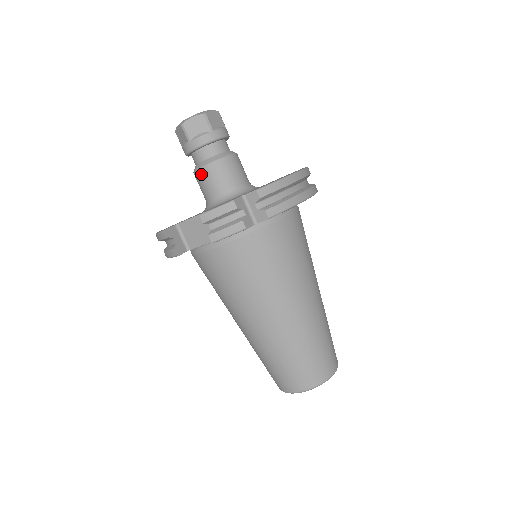
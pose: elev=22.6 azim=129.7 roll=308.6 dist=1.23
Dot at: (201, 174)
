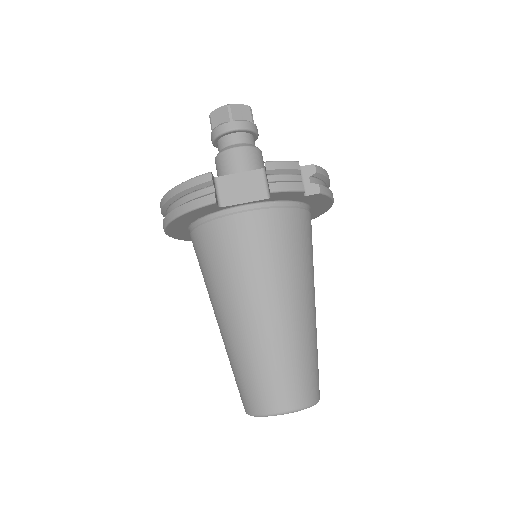
Dot at: (234, 153)
